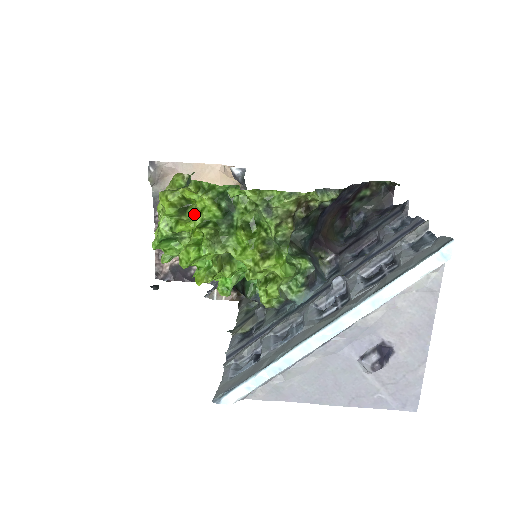
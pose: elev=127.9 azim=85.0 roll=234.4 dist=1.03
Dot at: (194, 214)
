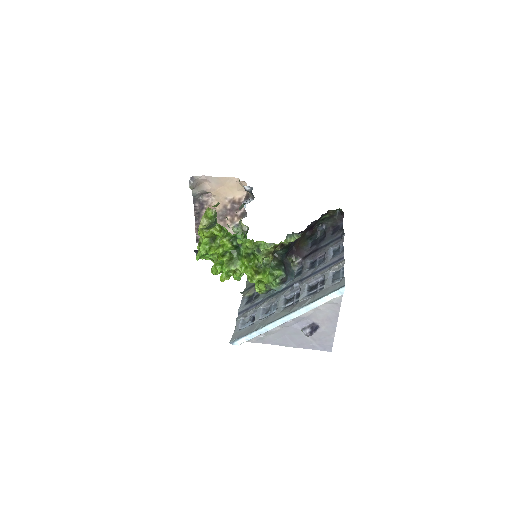
Dot at: (219, 244)
